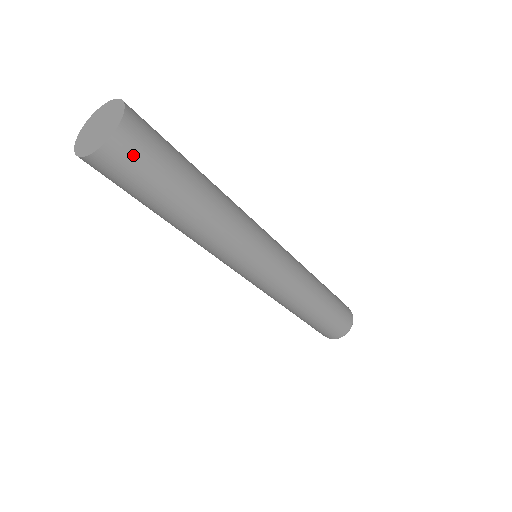
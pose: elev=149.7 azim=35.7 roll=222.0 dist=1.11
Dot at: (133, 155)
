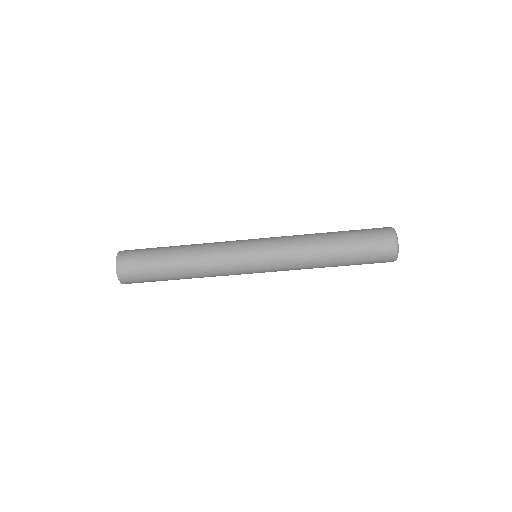
Dot at: (132, 278)
